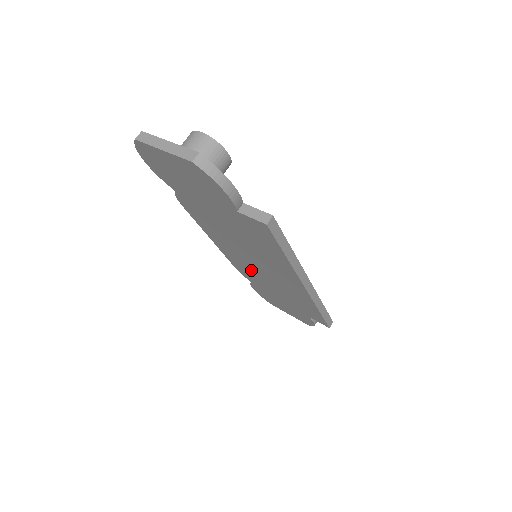
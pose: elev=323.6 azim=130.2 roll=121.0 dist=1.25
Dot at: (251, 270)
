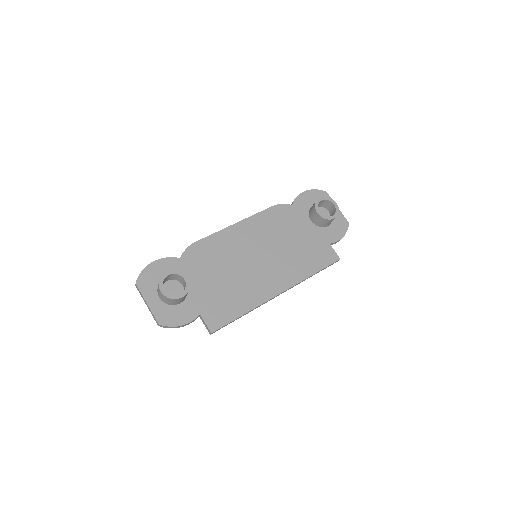
Dot at: occluded
